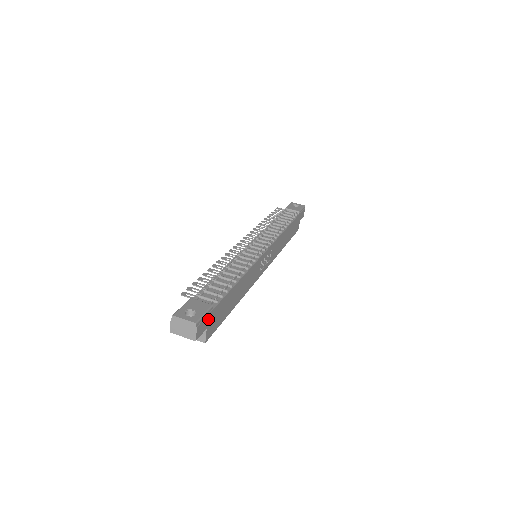
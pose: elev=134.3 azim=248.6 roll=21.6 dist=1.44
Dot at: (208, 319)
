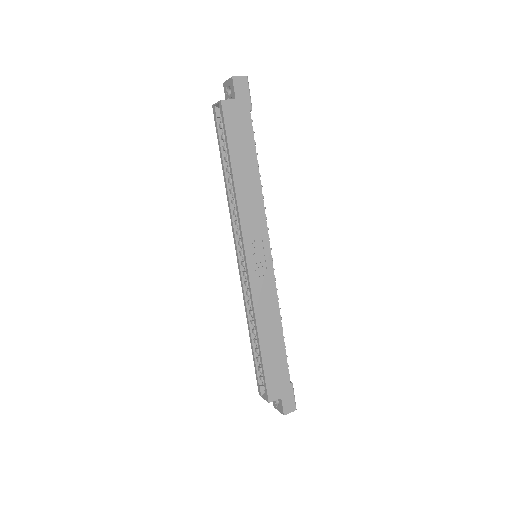
Dot at: (244, 100)
